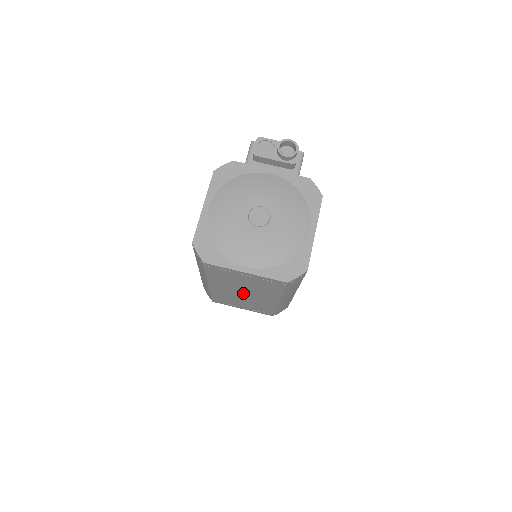
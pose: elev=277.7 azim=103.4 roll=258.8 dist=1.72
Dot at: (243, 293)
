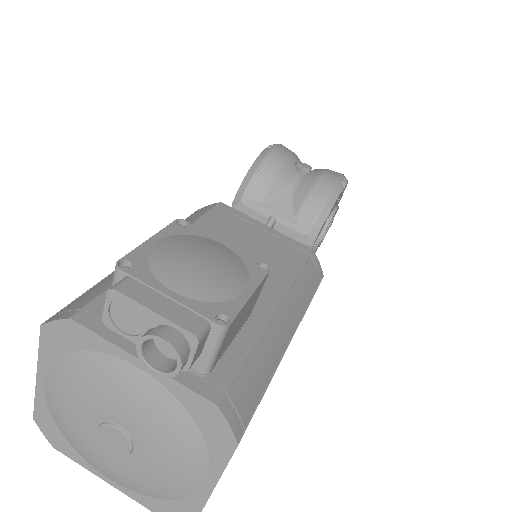
Dot at: occluded
